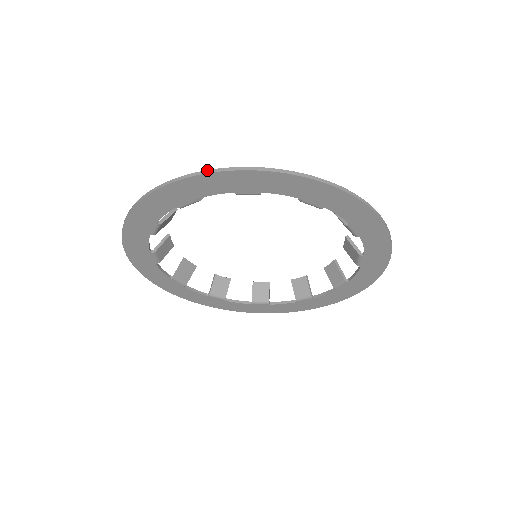
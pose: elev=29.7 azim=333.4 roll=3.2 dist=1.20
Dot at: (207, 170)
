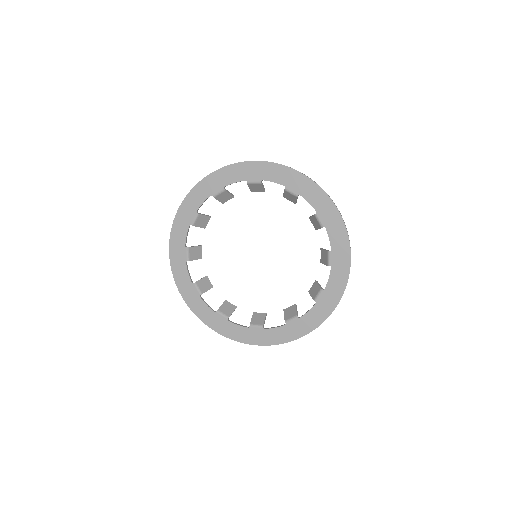
Dot at: (193, 188)
